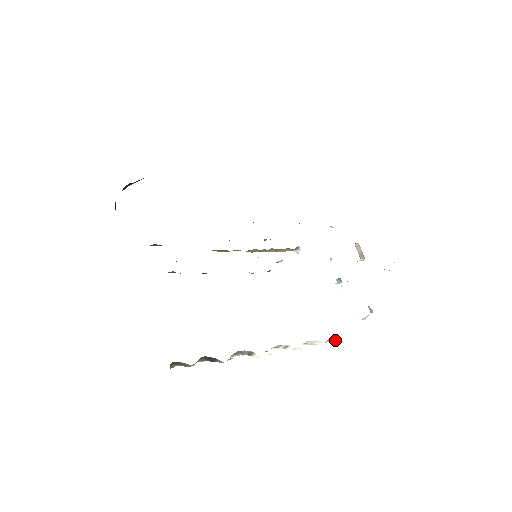
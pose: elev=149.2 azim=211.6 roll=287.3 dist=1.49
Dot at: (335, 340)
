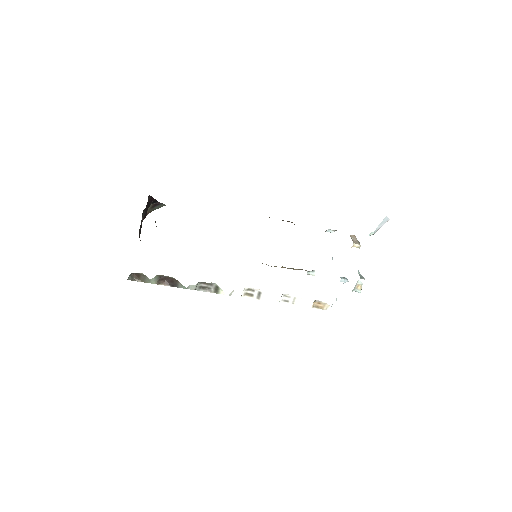
Dot at: (323, 306)
